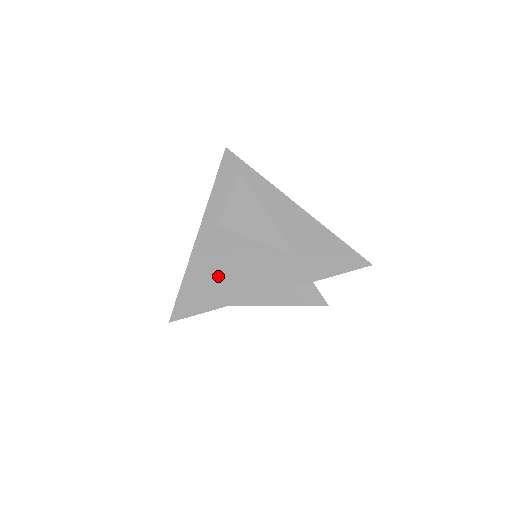
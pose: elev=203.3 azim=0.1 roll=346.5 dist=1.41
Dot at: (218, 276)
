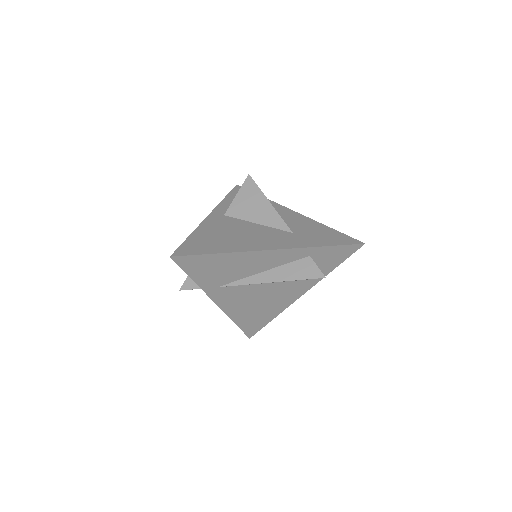
Dot at: (222, 237)
